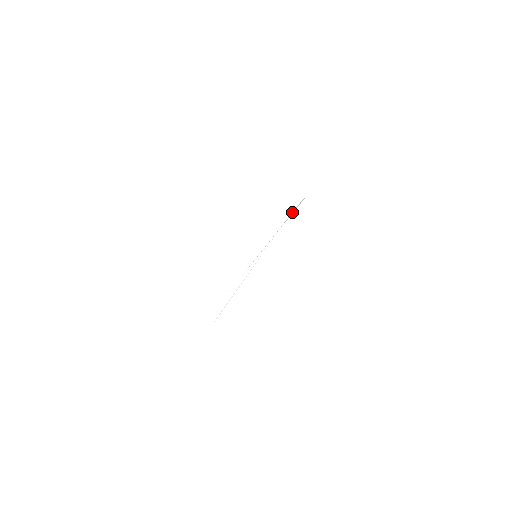
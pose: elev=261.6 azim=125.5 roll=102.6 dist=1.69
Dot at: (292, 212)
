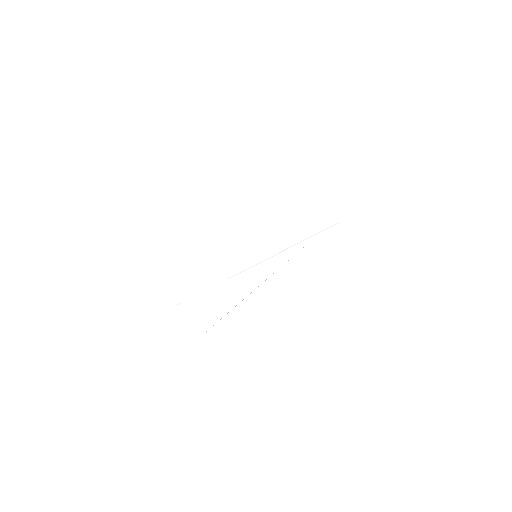
Dot at: occluded
